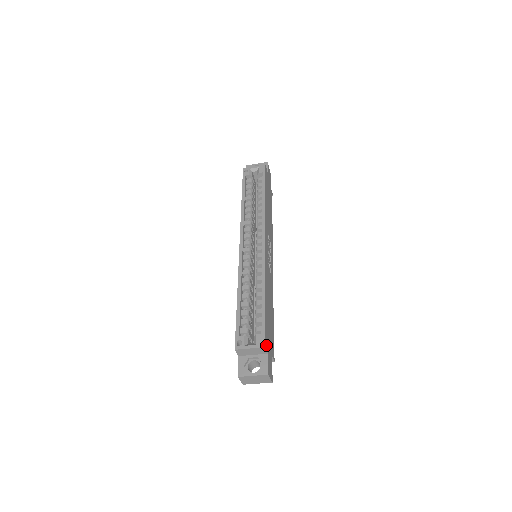
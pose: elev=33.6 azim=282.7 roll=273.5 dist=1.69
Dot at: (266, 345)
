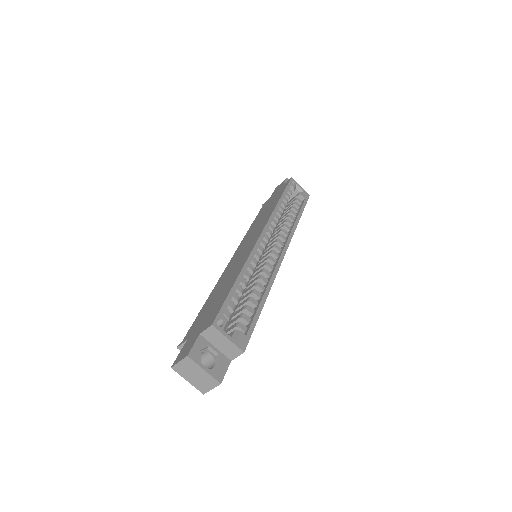
Dot at: occluded
